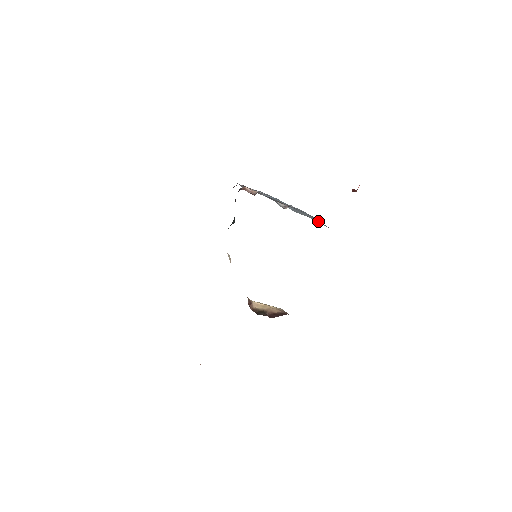
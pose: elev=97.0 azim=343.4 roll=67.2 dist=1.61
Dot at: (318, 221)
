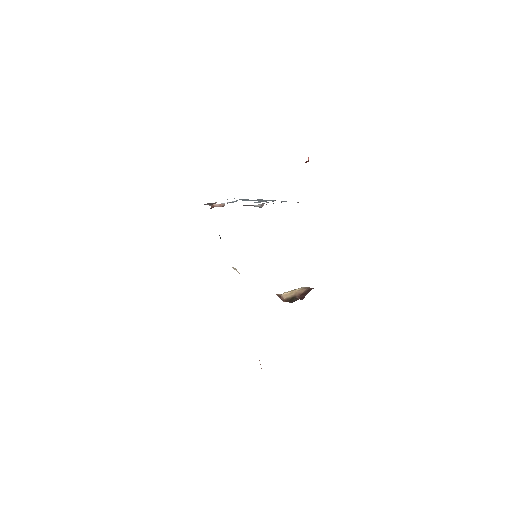
Dot at: occluded
